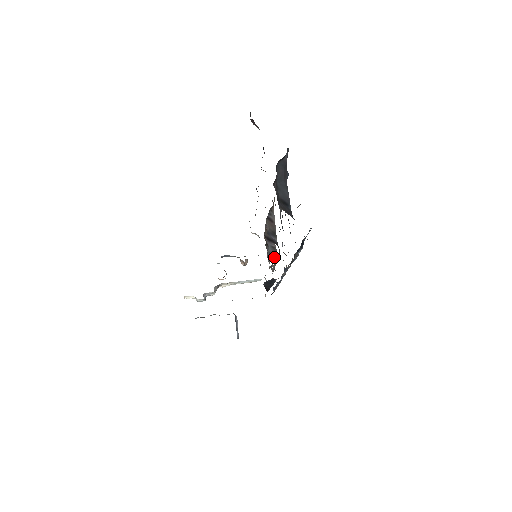
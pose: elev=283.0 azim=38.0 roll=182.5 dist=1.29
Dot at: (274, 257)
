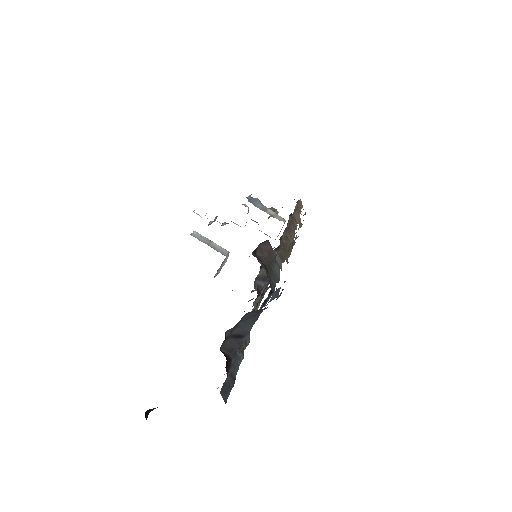
Dot at: occluded
